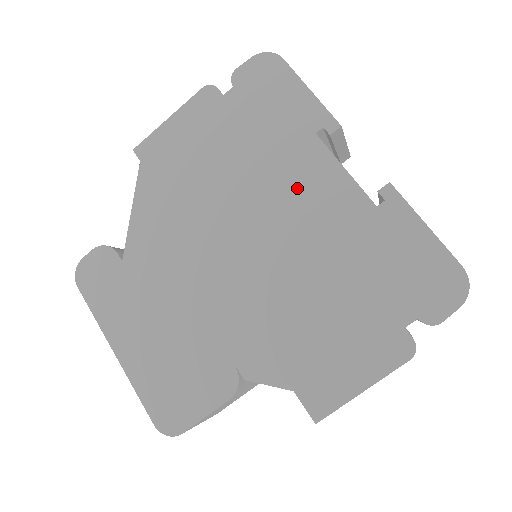
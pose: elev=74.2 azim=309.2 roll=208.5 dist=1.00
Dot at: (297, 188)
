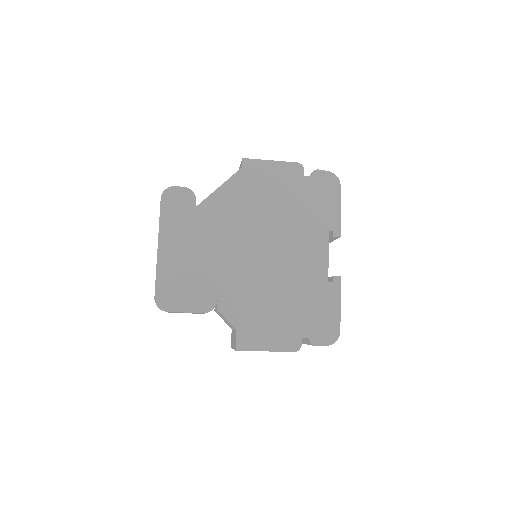
Dot at: (304, 246)
